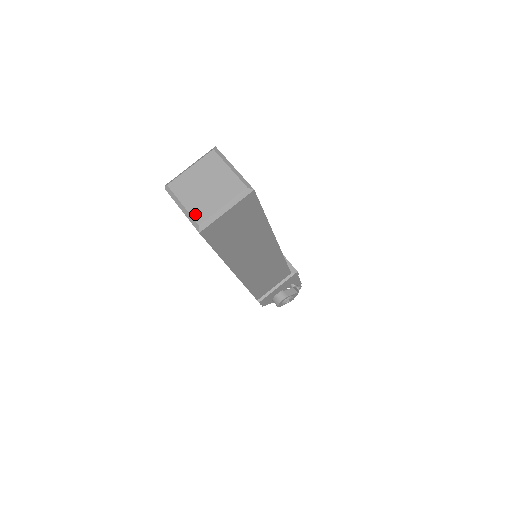
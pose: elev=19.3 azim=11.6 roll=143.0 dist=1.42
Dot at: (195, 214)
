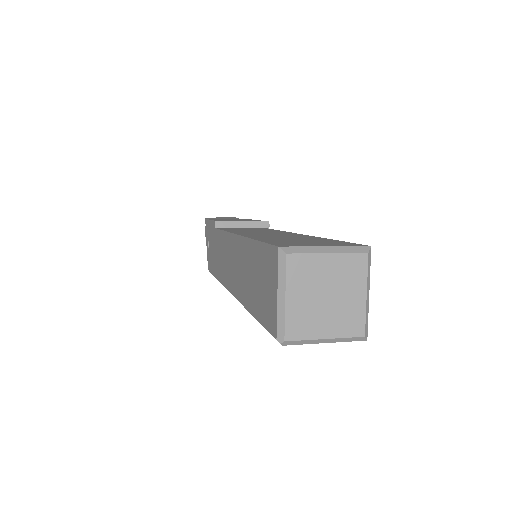
Dot at: (349, 332)
